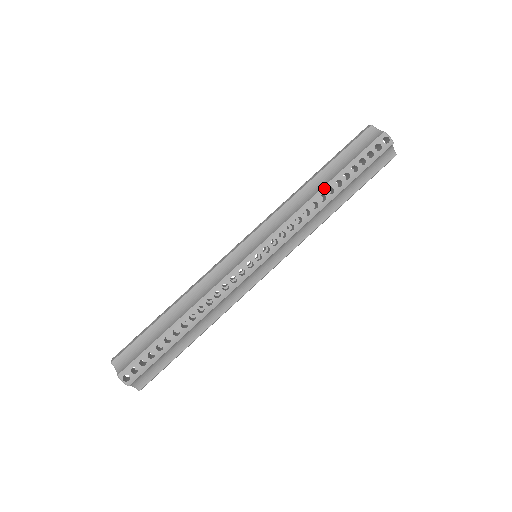
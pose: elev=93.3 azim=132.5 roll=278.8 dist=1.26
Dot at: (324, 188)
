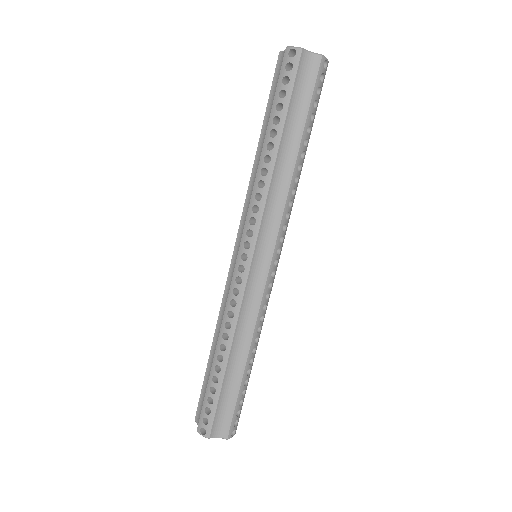
Dot at: (263, 149)
